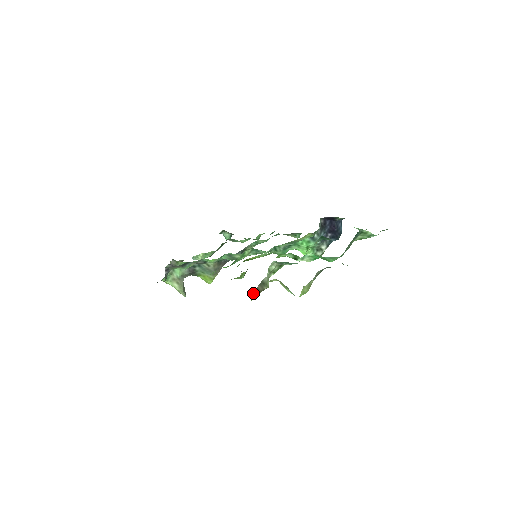
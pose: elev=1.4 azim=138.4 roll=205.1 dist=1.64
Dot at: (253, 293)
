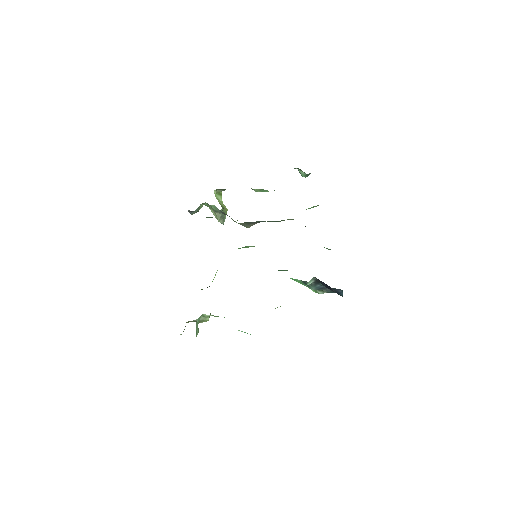
Dot at: (186, 322)
